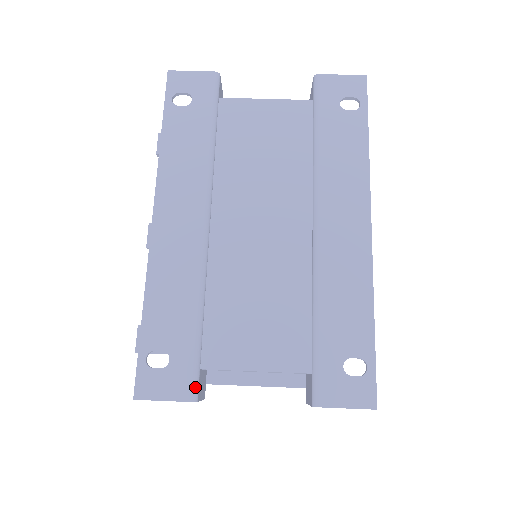
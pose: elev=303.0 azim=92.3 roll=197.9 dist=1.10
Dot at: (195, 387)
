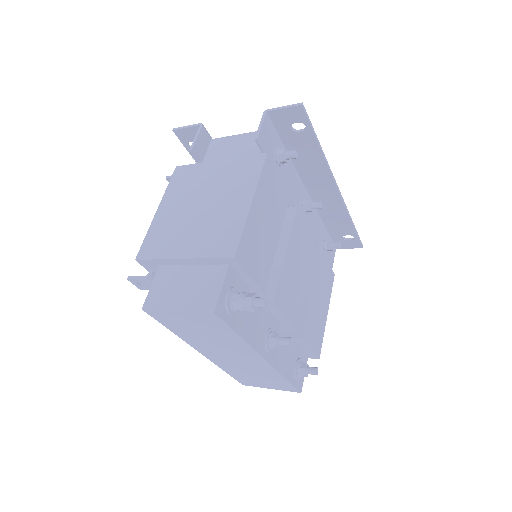
Dot at: (206, 130)
